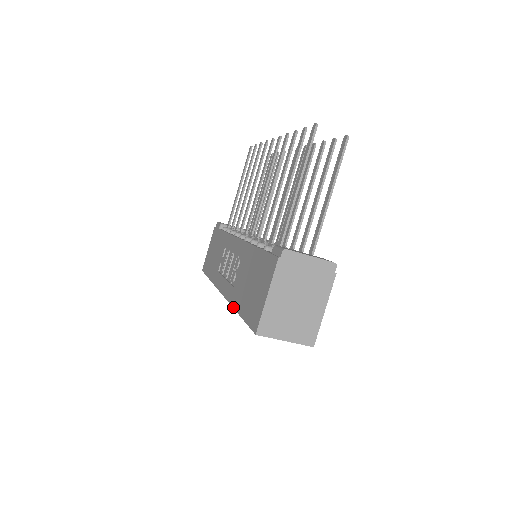
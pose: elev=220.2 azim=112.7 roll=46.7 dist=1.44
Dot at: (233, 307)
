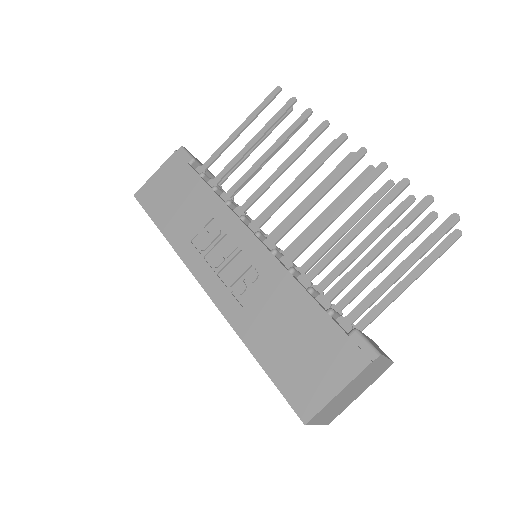
Dot at: (241, 338)
